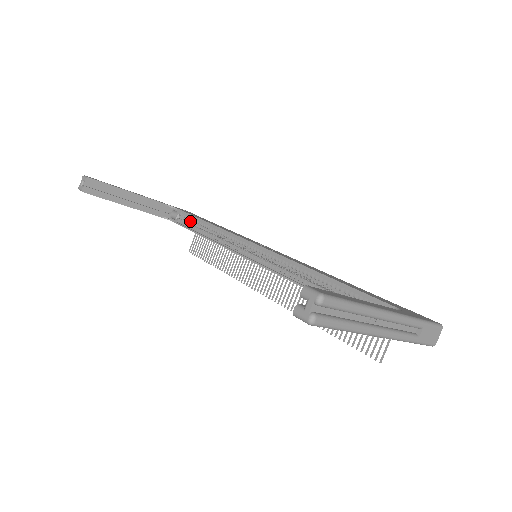
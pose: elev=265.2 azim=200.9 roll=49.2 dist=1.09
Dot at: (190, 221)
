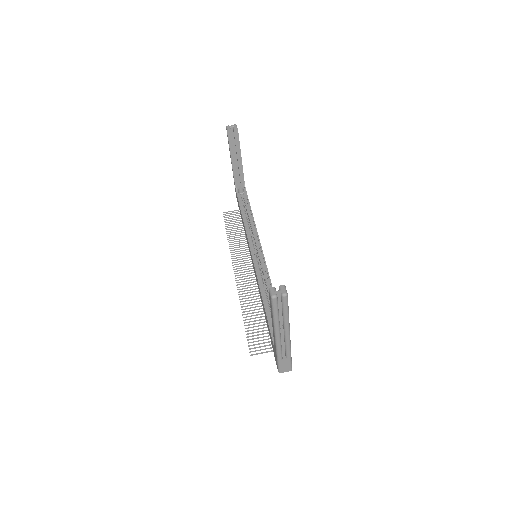
Dot at: occluded
